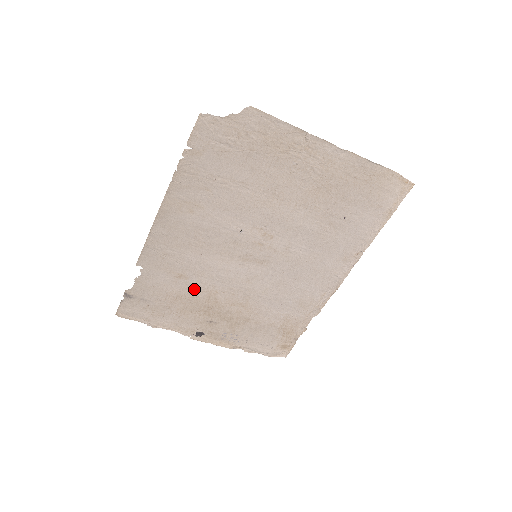
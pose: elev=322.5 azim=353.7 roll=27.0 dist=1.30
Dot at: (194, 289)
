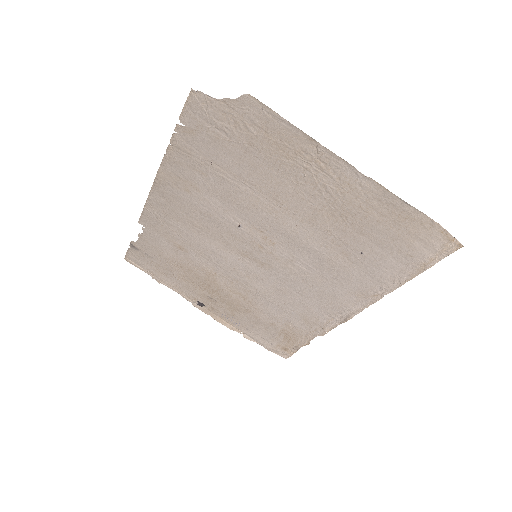
Dot at: (194, 263)
